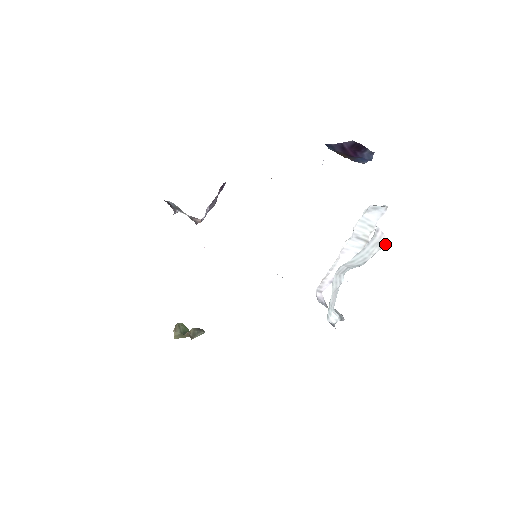
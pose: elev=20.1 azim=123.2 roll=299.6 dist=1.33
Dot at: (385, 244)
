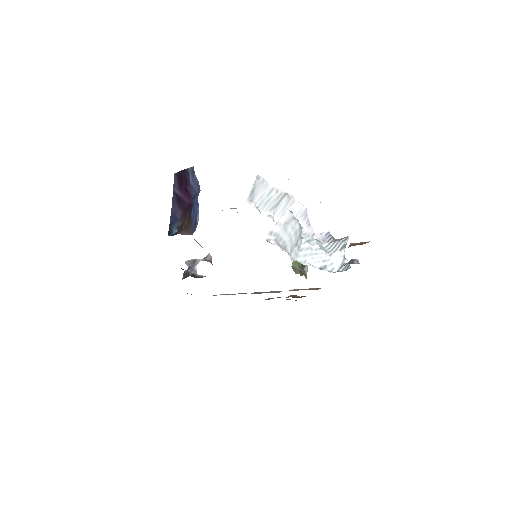
Dot at: (291, 214)
